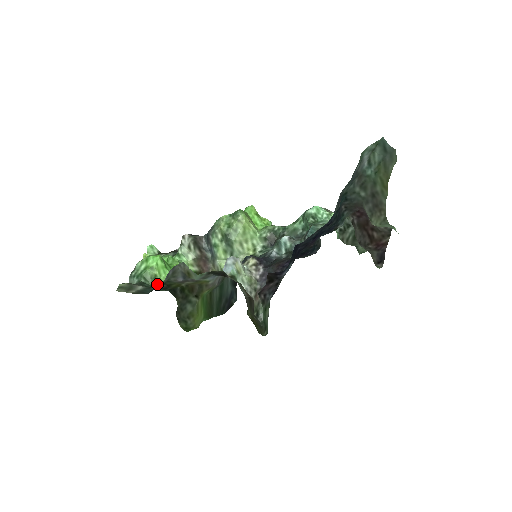
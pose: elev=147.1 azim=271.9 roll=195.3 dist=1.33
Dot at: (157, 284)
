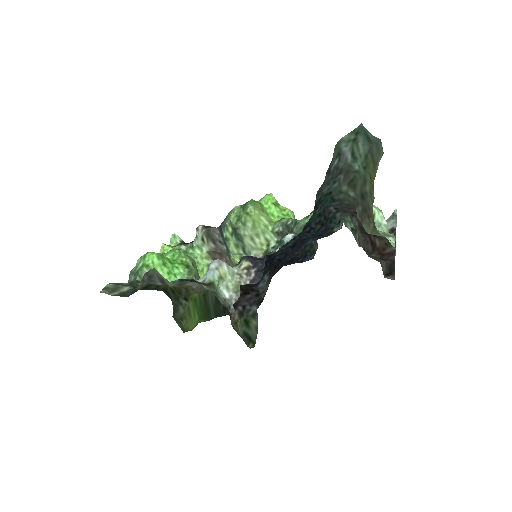
Dot at: occluded
